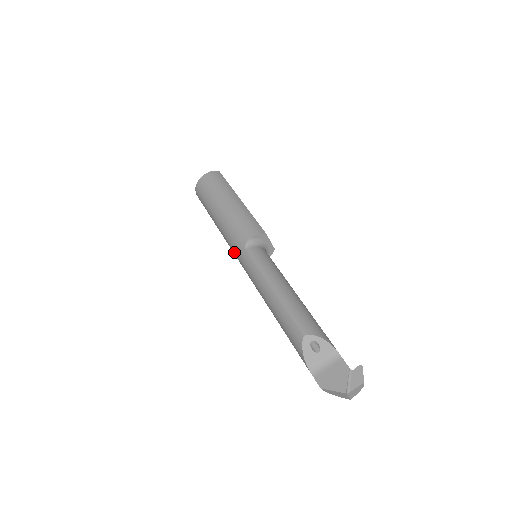
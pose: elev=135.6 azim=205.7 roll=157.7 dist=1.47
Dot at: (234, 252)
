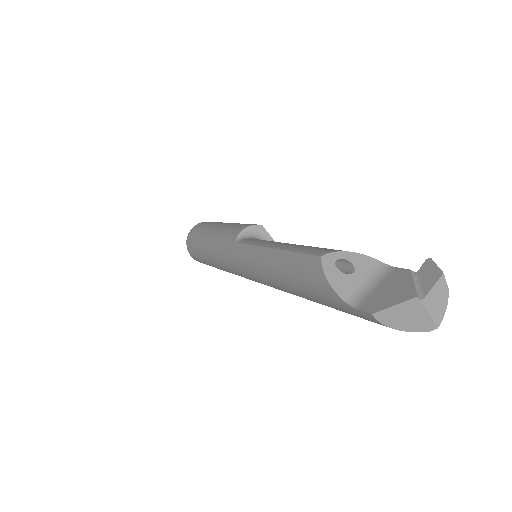
Dot at: (228, 262)
